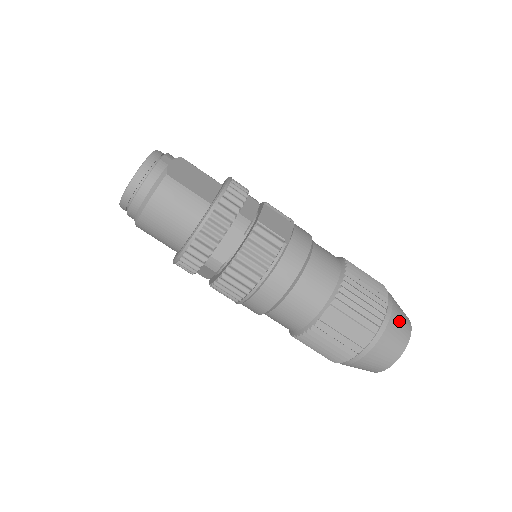
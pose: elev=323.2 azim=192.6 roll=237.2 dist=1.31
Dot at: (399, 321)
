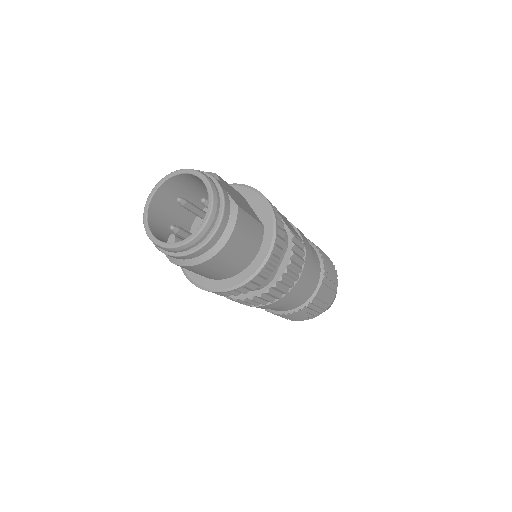
Dot at: occluded
